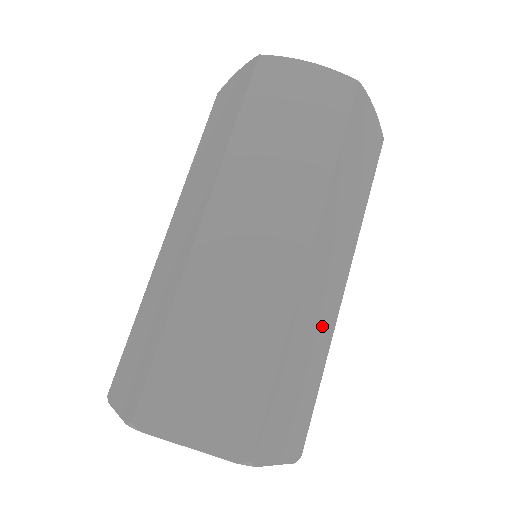
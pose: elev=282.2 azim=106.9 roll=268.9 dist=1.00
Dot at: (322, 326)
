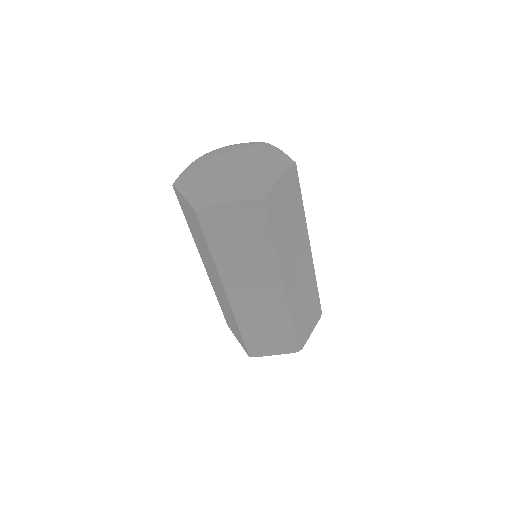
Dot at: (307, 282)
